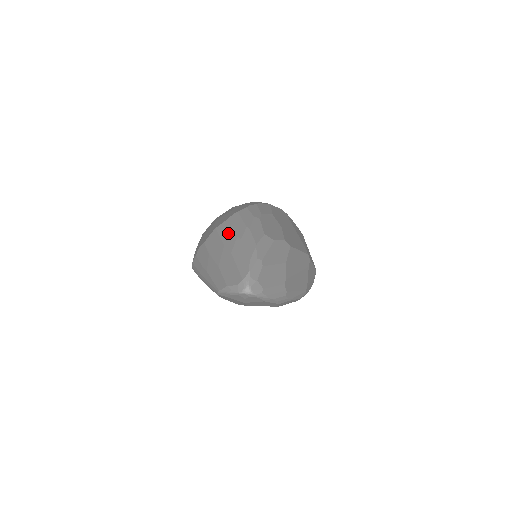
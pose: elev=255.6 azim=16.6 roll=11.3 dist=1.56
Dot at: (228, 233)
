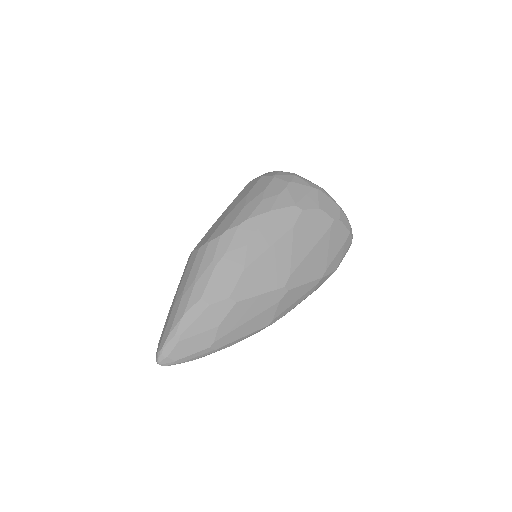
Dot at: (187, 274)
